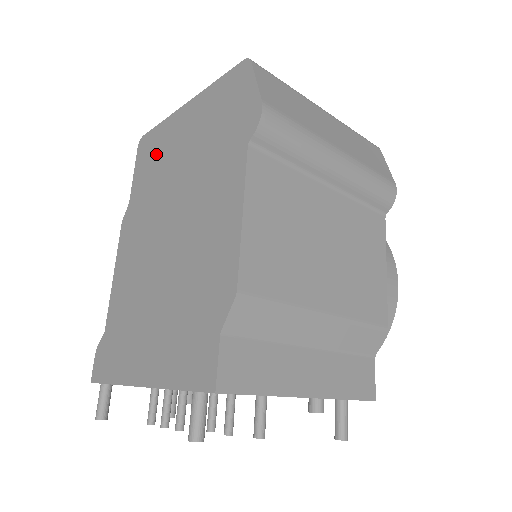
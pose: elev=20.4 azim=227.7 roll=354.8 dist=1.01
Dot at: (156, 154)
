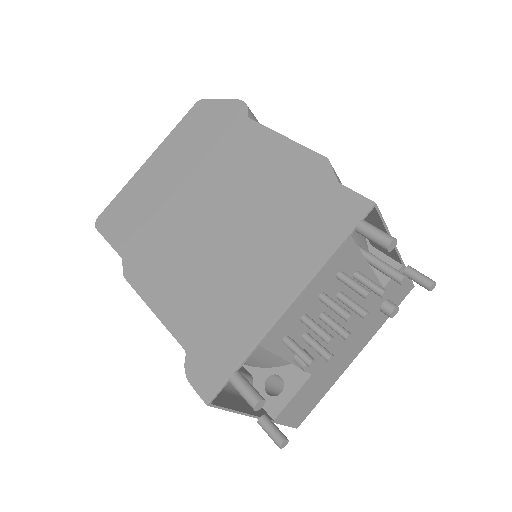
Dot at: (134, 206)
